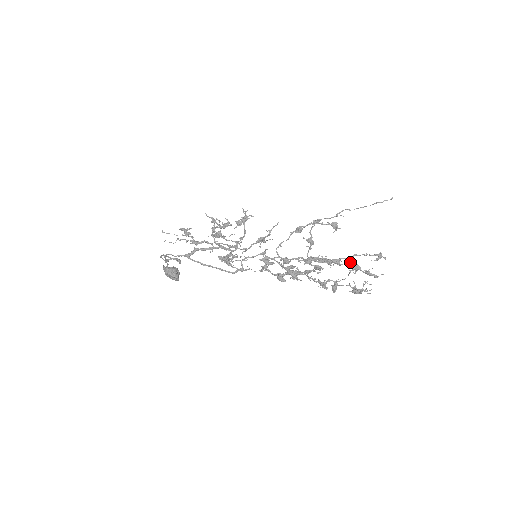
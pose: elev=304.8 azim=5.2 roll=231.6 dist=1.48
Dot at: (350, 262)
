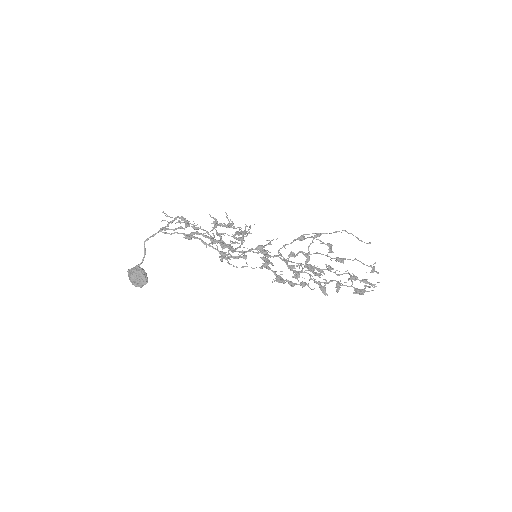
Dot at: (347, 273)
